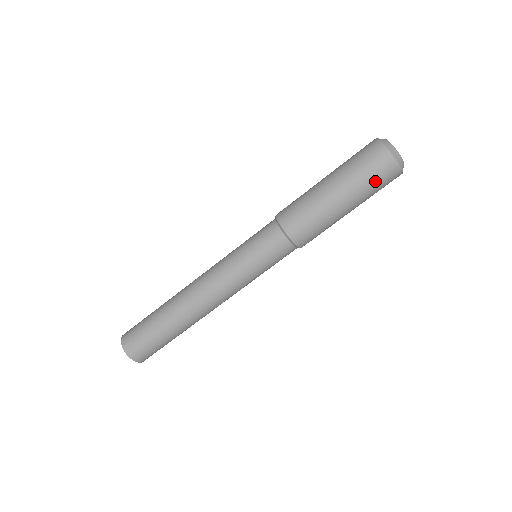
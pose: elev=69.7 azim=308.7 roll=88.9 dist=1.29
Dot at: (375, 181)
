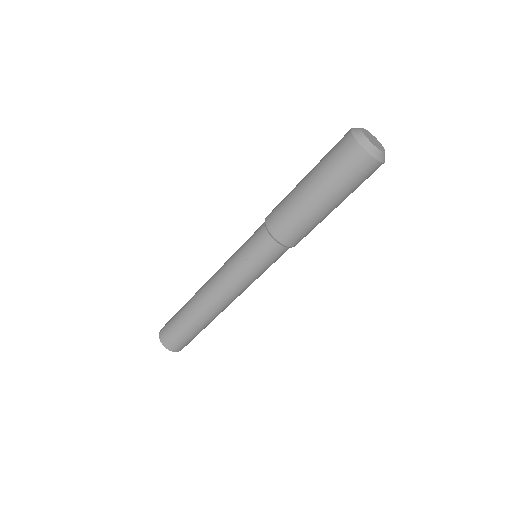
Dot at: (360, 182)
